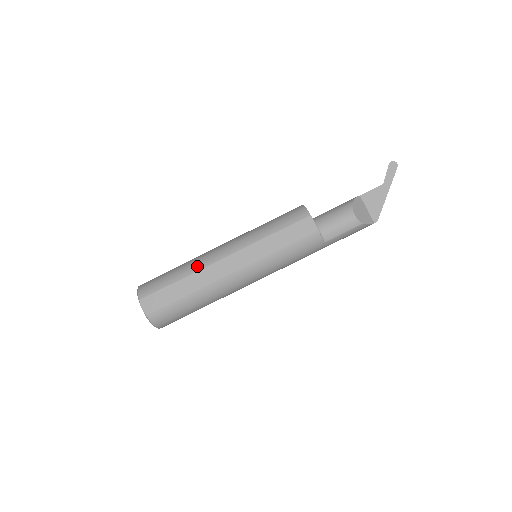
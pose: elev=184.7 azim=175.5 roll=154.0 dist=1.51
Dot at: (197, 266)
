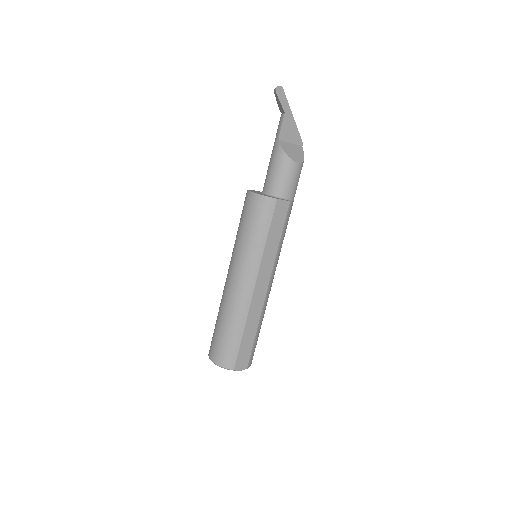
Dot at: (243, 313)
